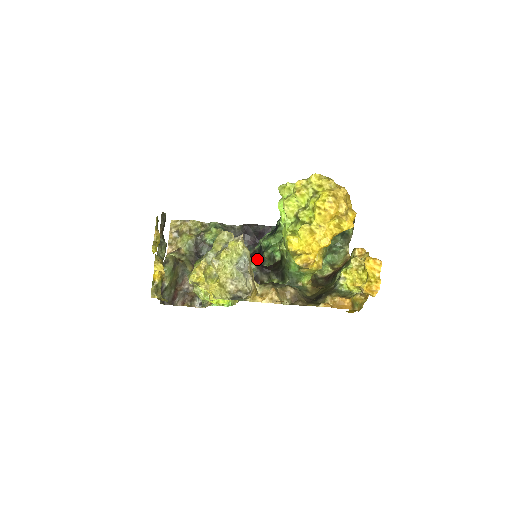
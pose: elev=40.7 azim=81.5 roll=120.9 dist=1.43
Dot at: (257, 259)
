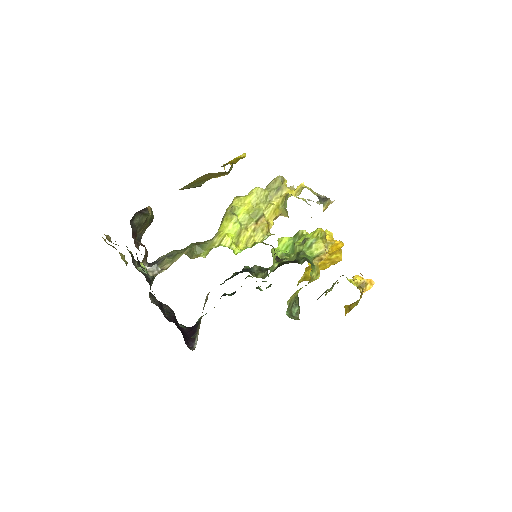
Dot at: occluded
